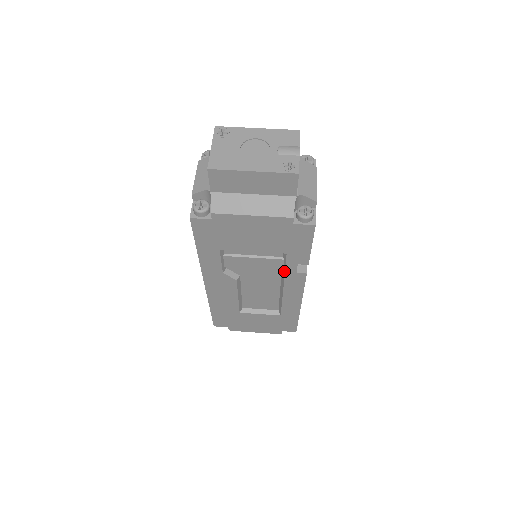
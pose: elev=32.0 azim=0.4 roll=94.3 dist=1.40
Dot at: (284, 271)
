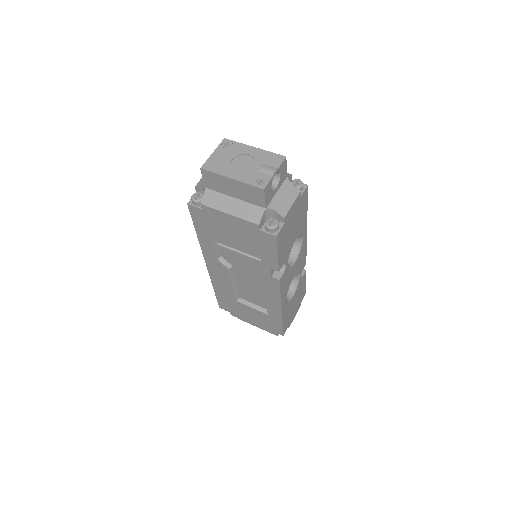
Dot at: (262, 272)
